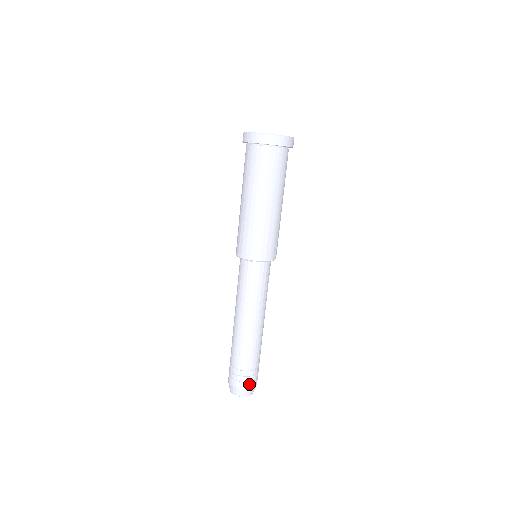
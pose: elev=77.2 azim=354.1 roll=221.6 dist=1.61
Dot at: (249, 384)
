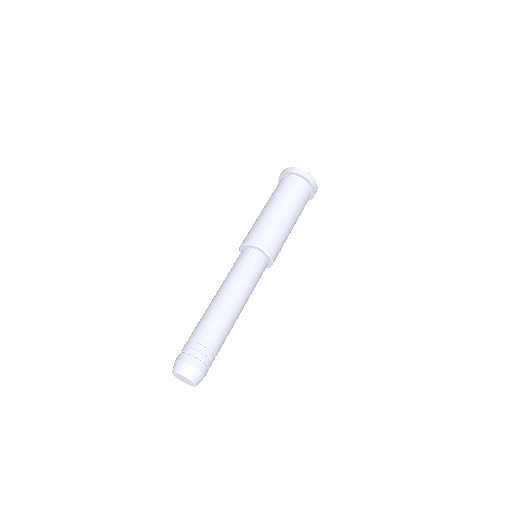
Dot at: (193, 359)
